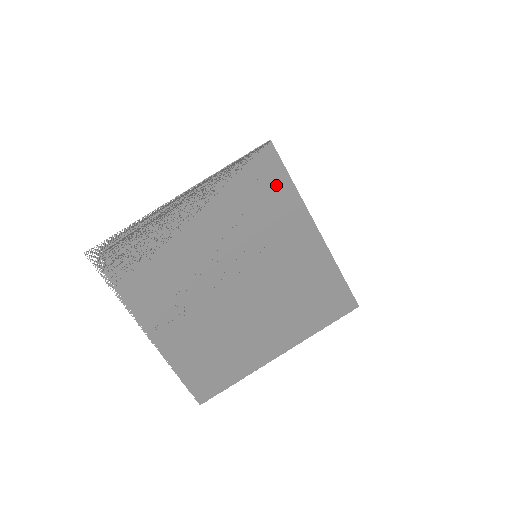
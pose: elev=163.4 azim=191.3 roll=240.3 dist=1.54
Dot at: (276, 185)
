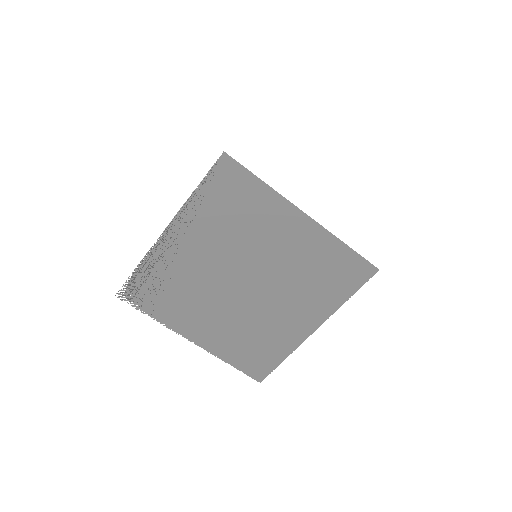
Dot at: (247, 189)
